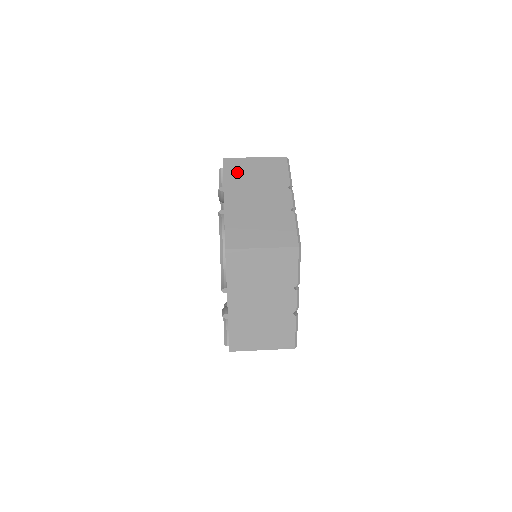
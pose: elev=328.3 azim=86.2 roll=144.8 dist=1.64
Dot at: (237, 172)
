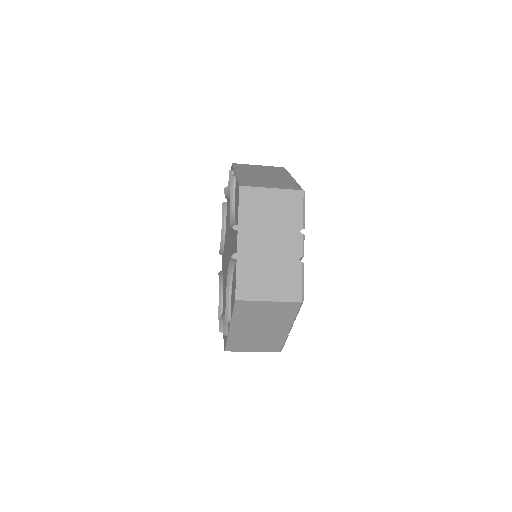
Dot at: occluded
